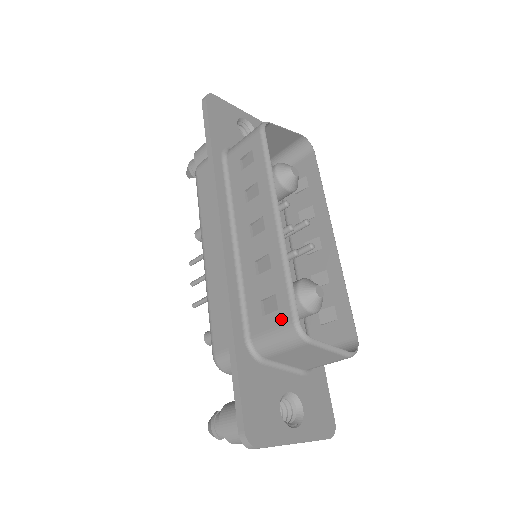
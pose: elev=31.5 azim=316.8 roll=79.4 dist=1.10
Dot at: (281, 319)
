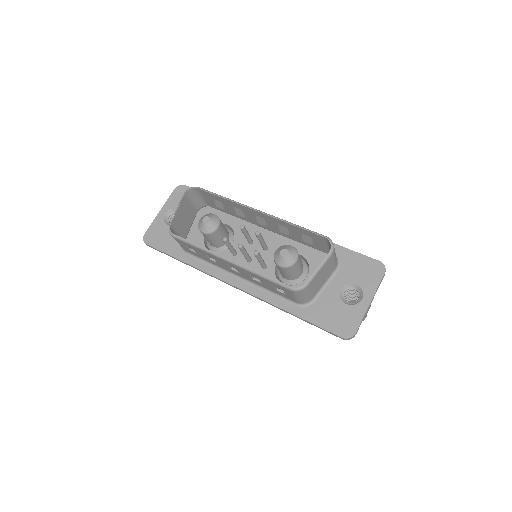
Dot at: (288, 292)
